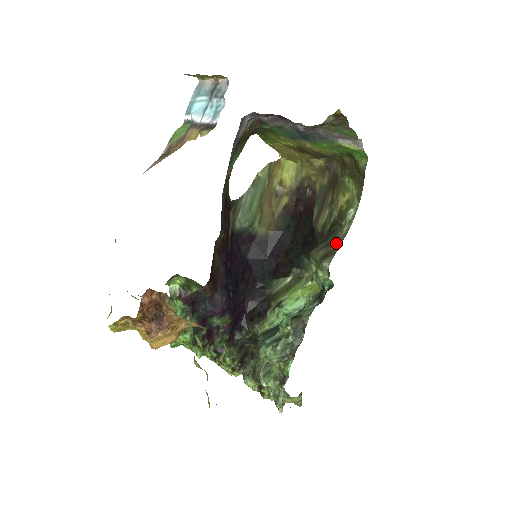
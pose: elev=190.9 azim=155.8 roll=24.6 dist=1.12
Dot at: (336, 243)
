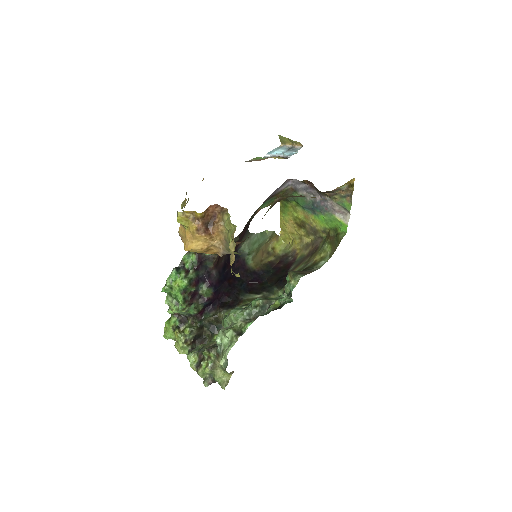
Dot at: (308, 271)
